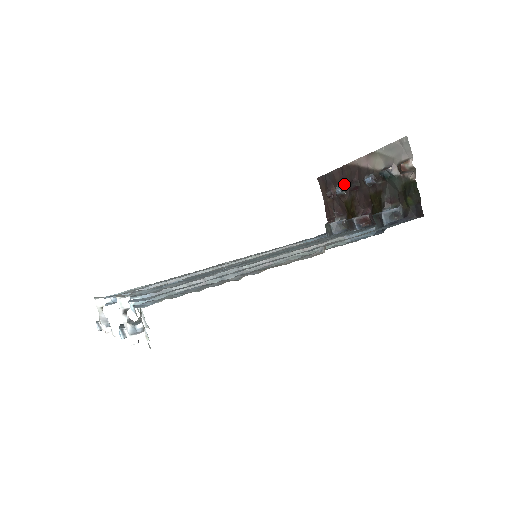
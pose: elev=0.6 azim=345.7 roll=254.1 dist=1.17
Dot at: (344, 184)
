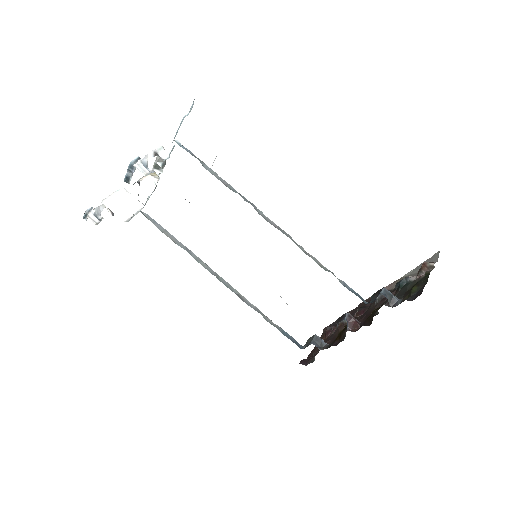
Dot at: occluded
